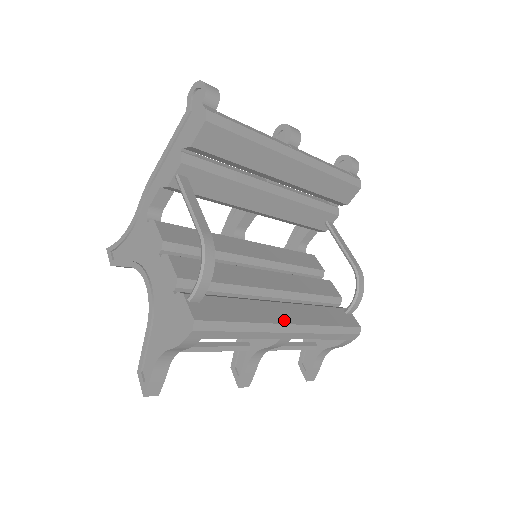
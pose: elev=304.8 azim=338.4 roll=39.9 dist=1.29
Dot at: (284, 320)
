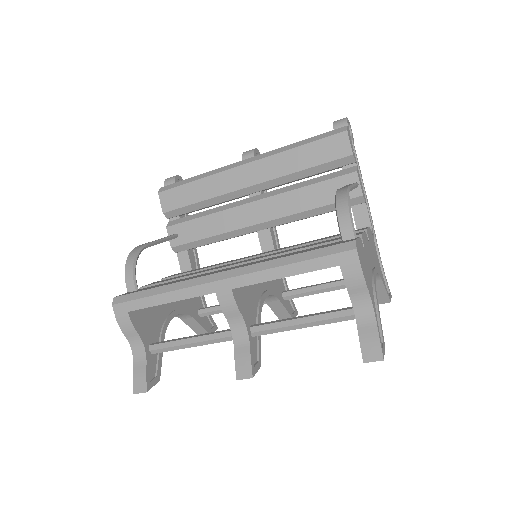
Dot at: (213, 273)
